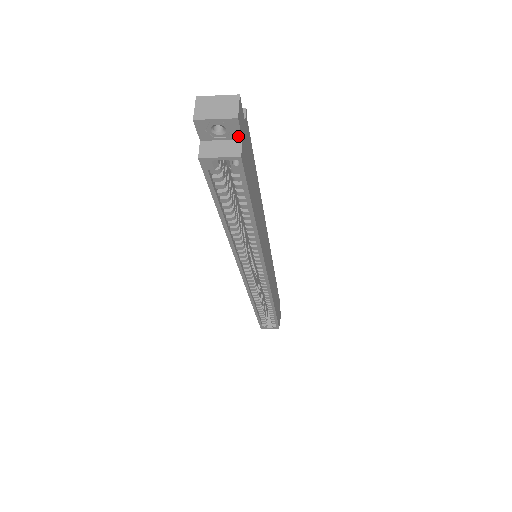
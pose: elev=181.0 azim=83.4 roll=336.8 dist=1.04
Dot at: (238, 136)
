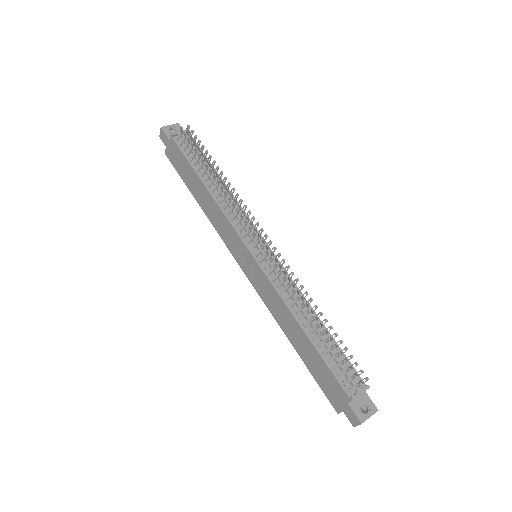
Dot at: occluded
